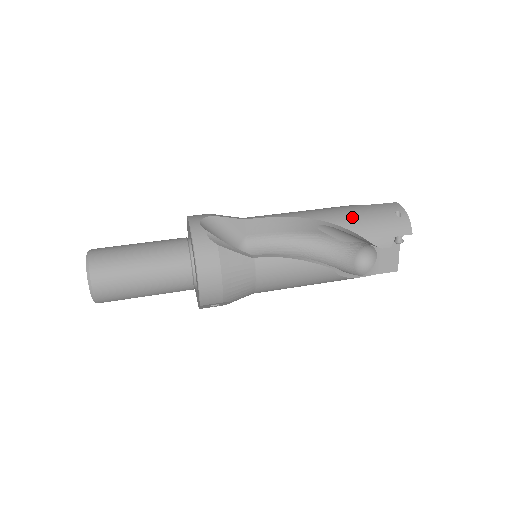
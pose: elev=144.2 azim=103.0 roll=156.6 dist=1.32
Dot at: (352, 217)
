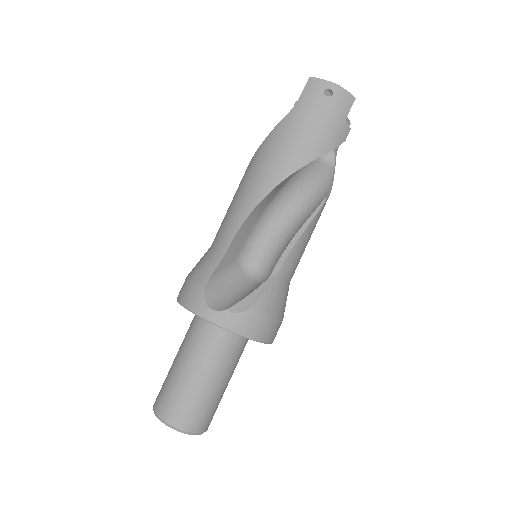
Dot at: (300, 145)
